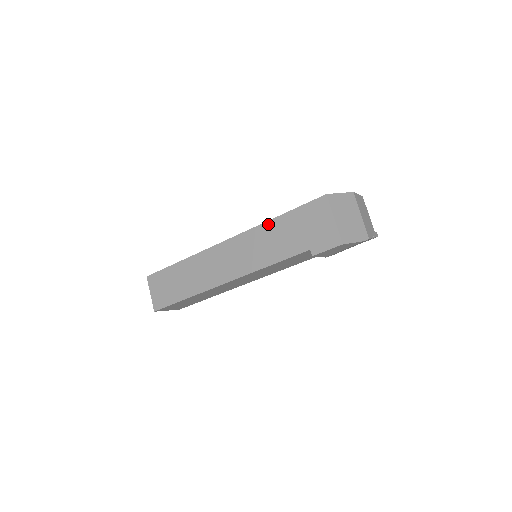
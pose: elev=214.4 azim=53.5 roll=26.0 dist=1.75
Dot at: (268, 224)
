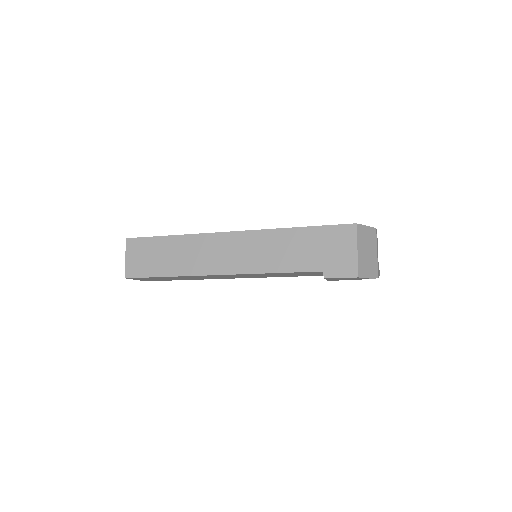
Dot at: (285, 231)
